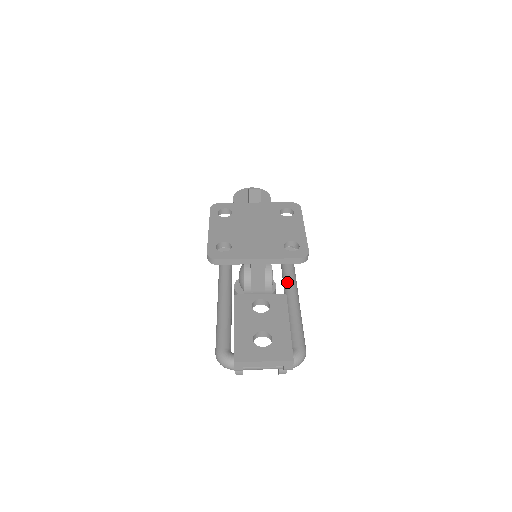
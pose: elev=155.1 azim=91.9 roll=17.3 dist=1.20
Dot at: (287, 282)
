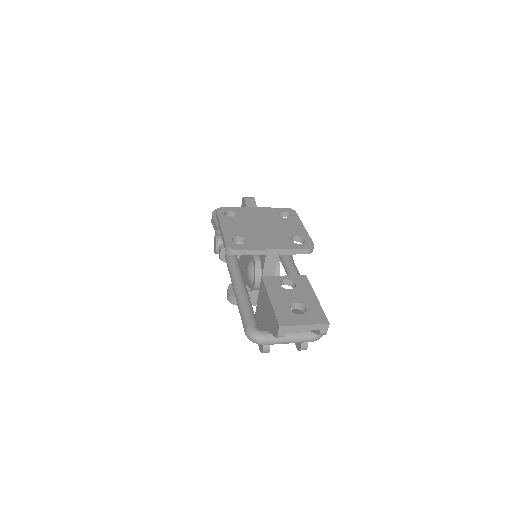
Dot at: (293, 274)
